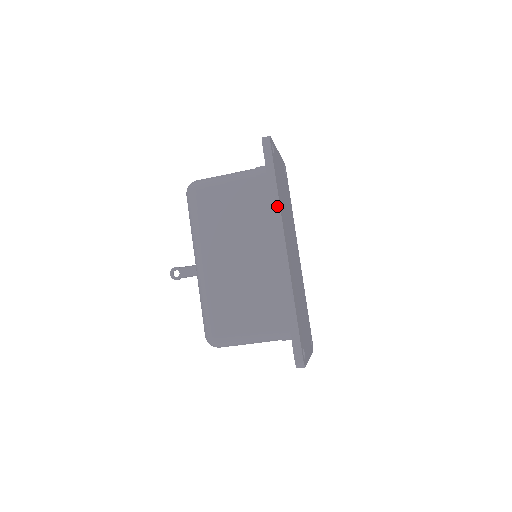
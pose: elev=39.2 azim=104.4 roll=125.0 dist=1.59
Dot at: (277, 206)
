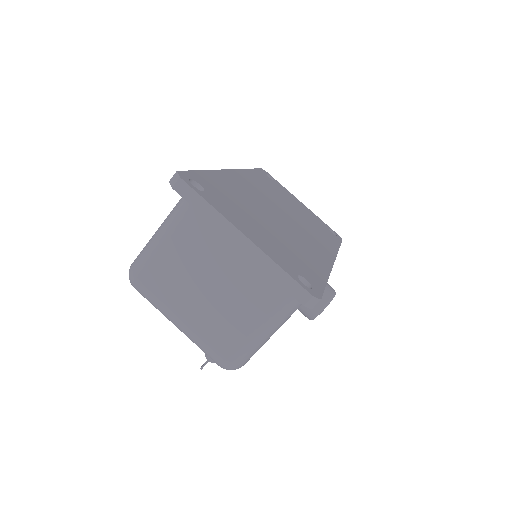
Dot at: occluded
